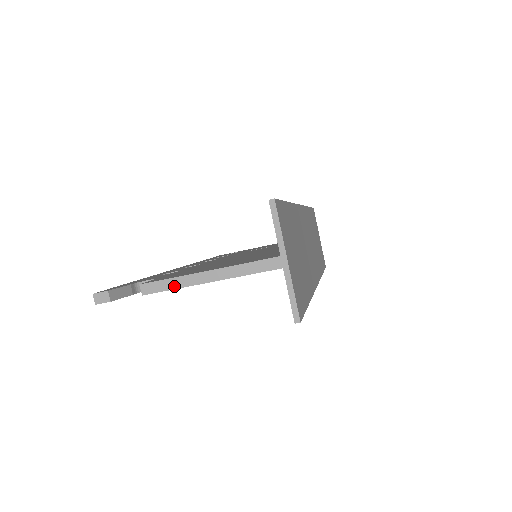
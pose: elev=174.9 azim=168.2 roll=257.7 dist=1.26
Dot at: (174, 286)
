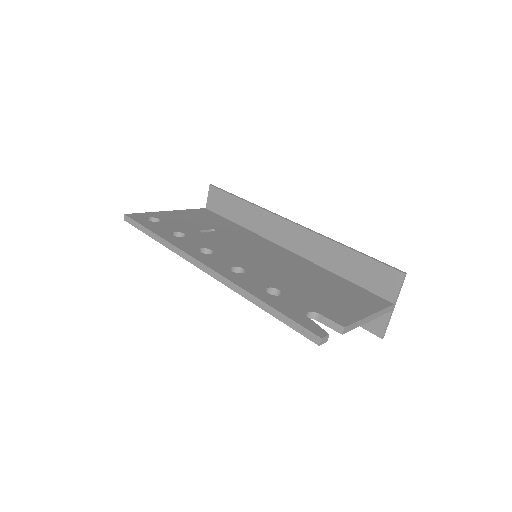
Dot at: (357, 326)
